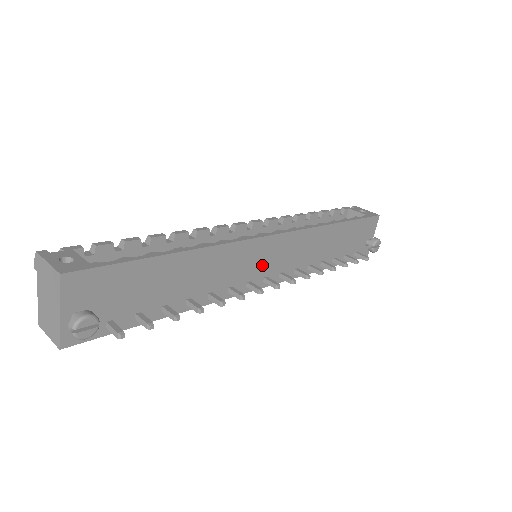
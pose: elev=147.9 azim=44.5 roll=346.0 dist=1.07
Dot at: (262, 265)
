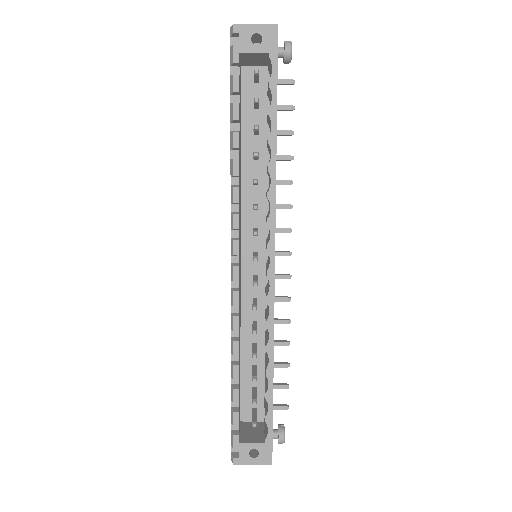
Dot at: occluded
